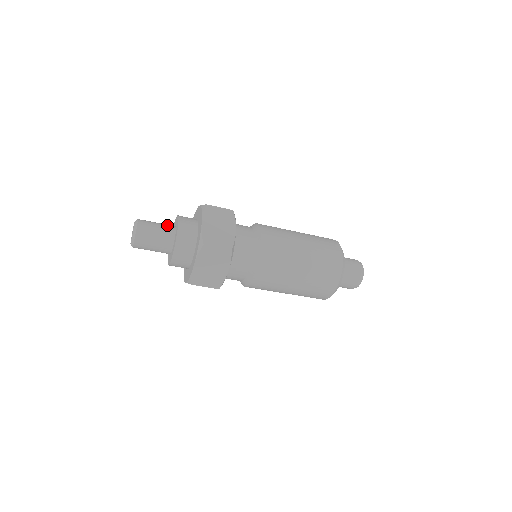
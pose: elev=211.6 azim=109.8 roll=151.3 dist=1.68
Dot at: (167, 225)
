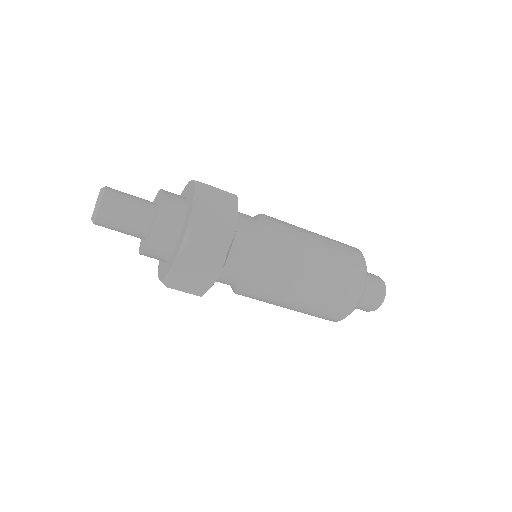
Dot at: occluded
